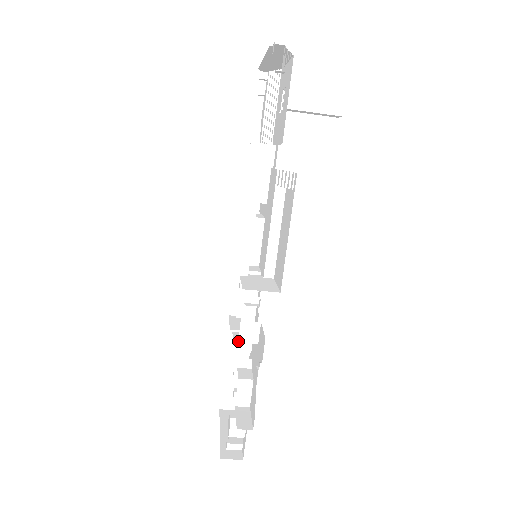
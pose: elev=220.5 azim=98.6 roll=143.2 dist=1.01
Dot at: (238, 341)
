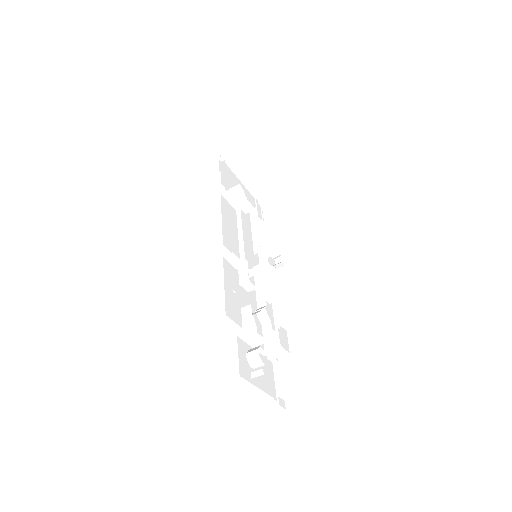
Dot at: (256, 310)
